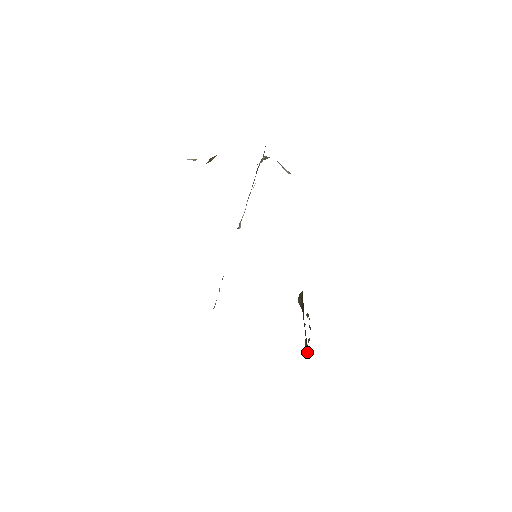
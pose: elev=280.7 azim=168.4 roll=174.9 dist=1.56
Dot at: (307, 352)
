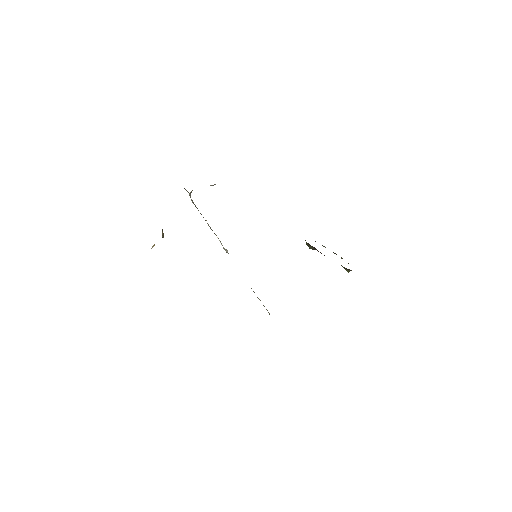
Dot at: (349, 270)
